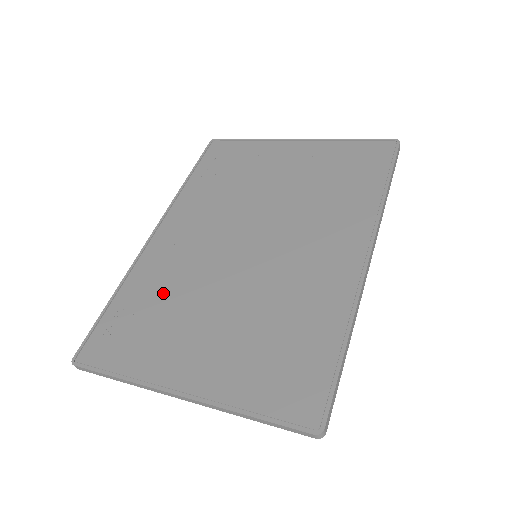
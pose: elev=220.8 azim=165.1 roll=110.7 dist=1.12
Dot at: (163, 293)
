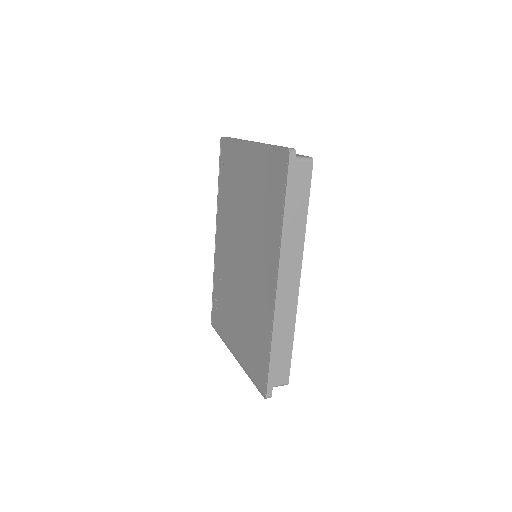
Dot at: (224, 289)
